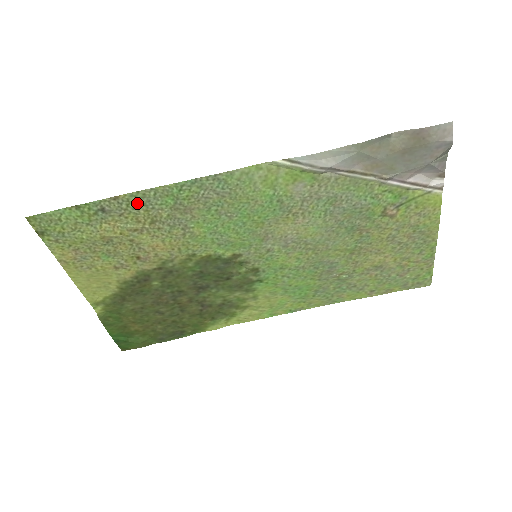
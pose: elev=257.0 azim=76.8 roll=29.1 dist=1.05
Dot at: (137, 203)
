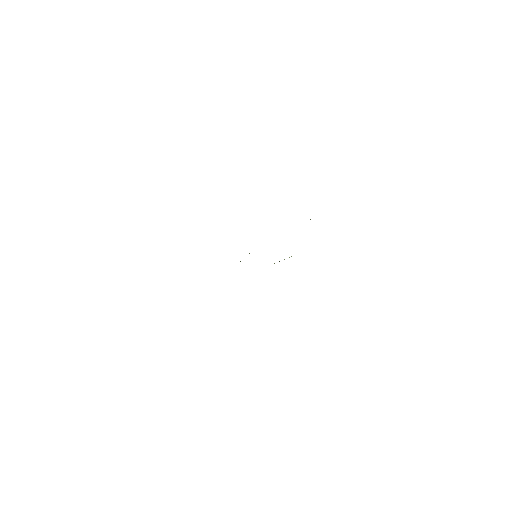
Dot at: occluded
